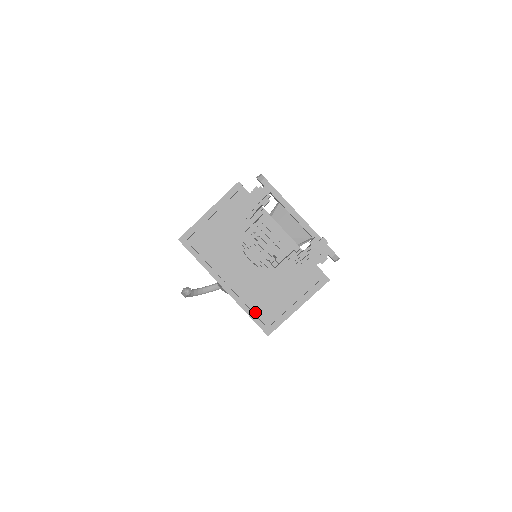
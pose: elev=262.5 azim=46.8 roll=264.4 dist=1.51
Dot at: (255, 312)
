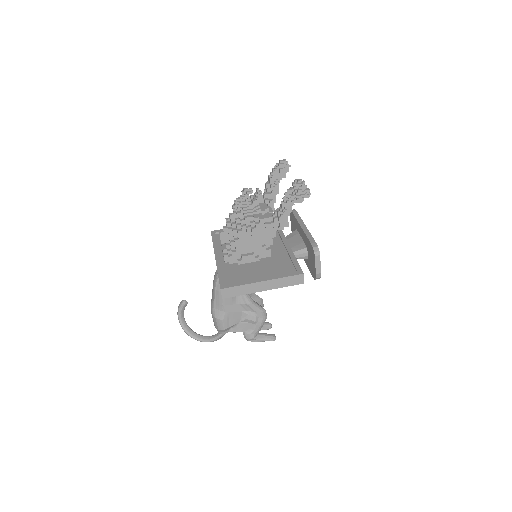
Dot at: (225, 276)
